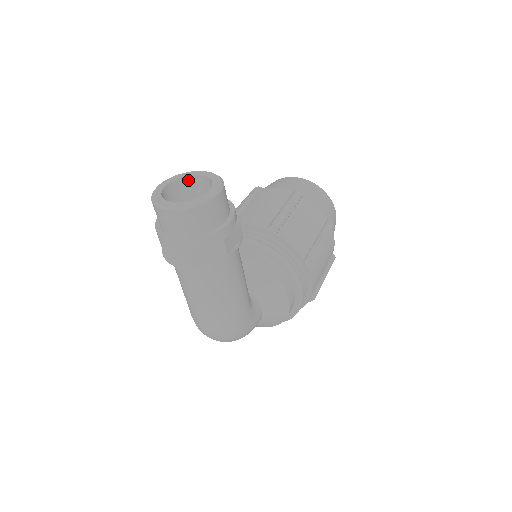
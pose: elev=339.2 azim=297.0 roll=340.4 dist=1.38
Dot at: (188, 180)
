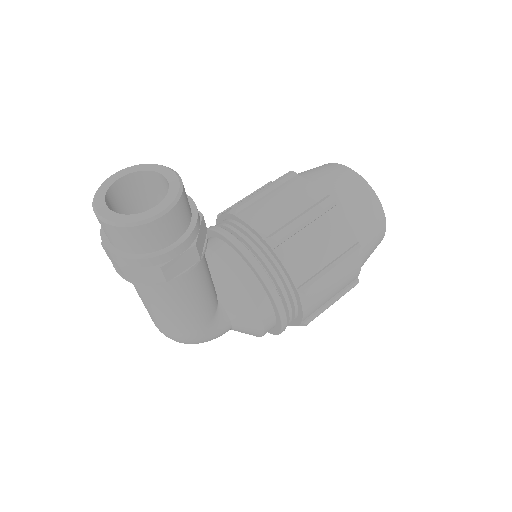
Dot at: (153, 175)
